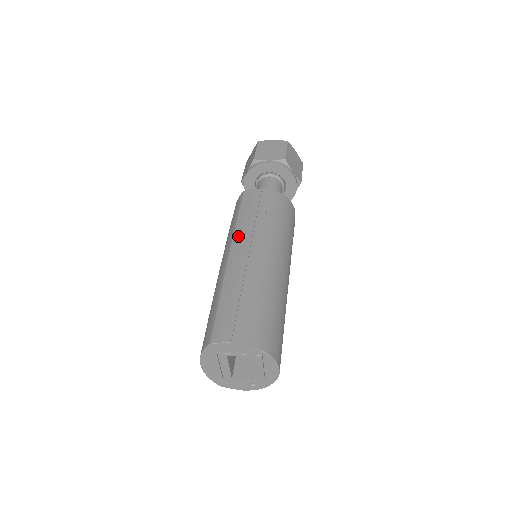
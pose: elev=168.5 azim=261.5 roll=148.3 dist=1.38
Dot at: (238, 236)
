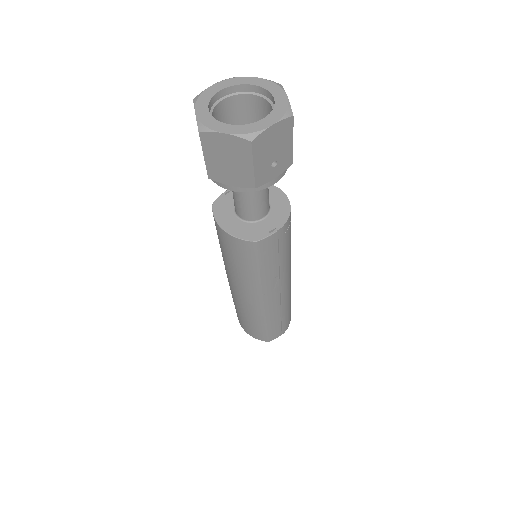
Dot at: (267, 288)
